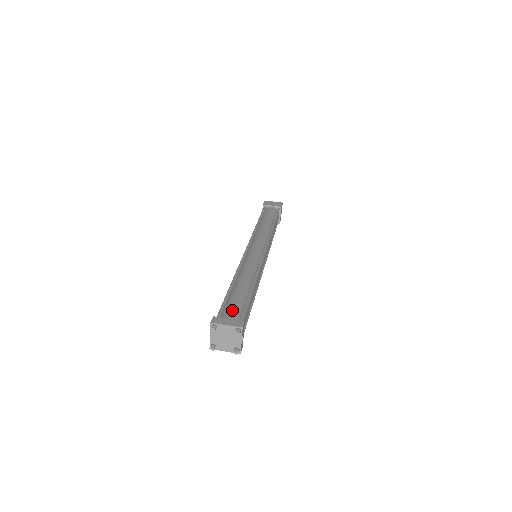
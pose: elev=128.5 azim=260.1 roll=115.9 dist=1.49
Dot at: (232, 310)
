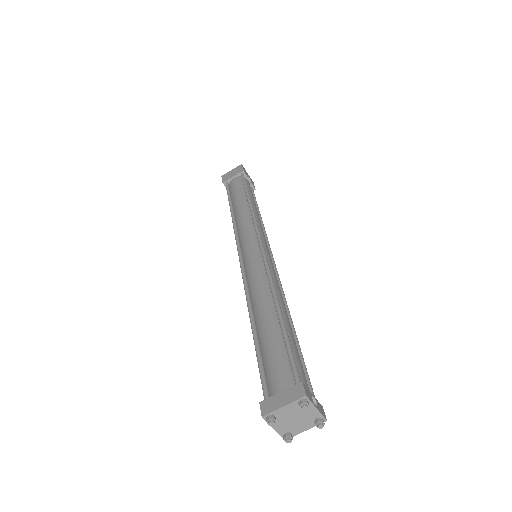
Dot at: (276, 372)
